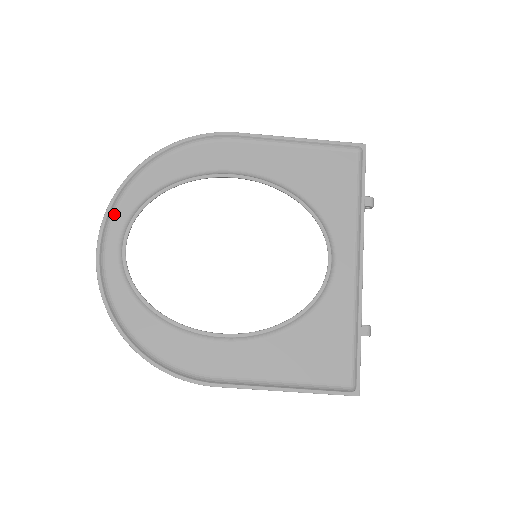
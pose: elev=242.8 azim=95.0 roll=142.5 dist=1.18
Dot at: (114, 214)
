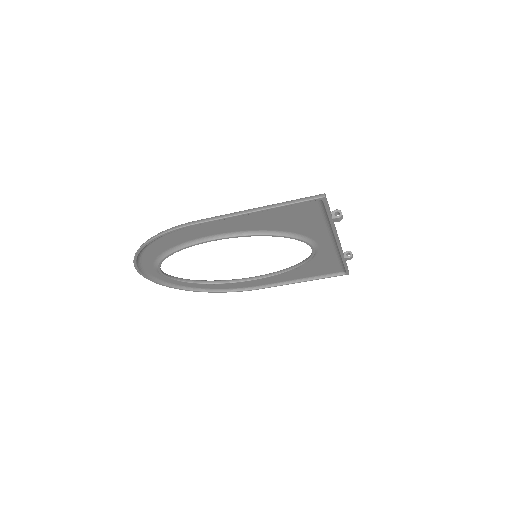
Dot at: (143, 269)
